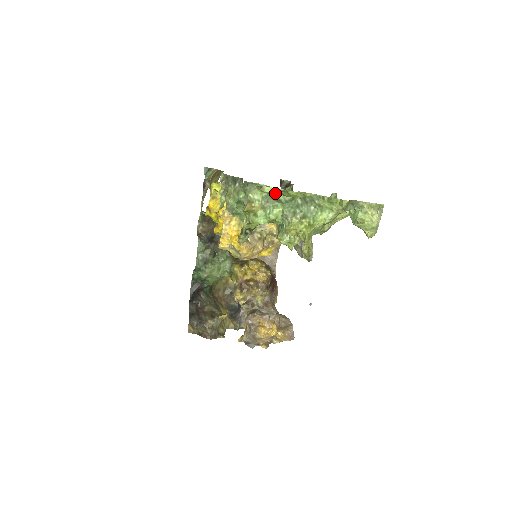
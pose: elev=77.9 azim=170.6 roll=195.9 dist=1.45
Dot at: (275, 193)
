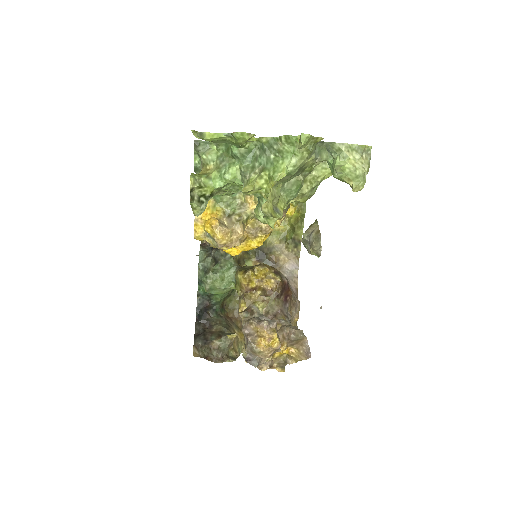
Dot at: (229, 148)
